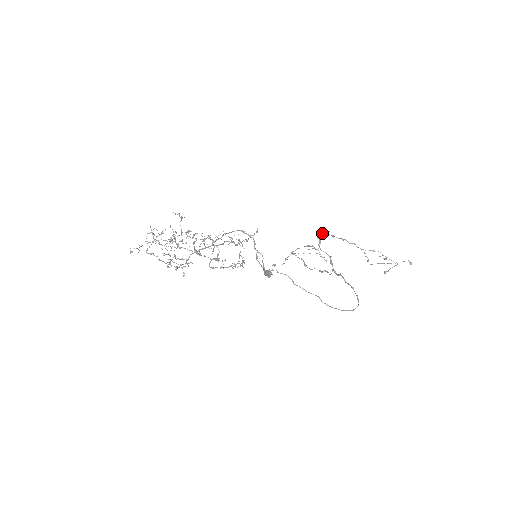
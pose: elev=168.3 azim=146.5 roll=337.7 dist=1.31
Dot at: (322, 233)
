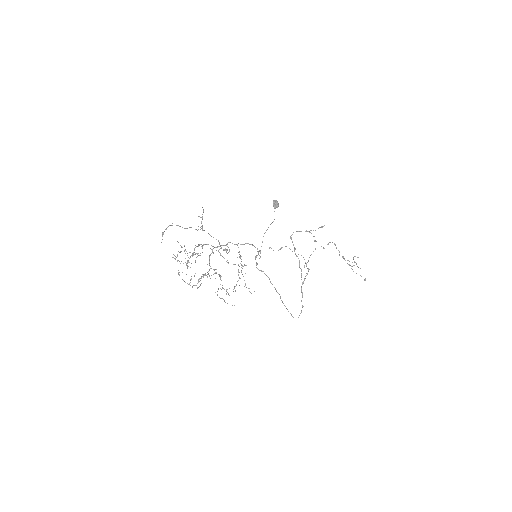
Dot at: occluded
